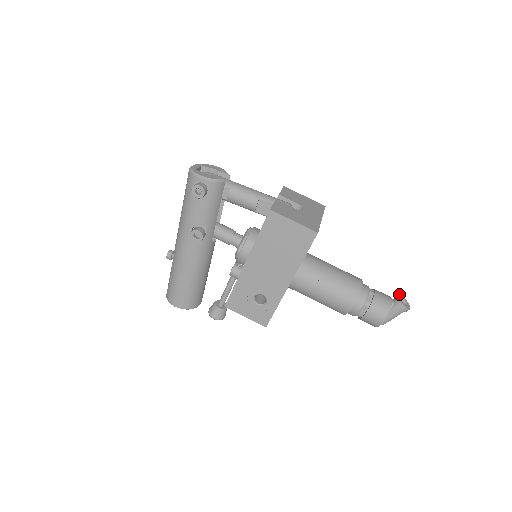
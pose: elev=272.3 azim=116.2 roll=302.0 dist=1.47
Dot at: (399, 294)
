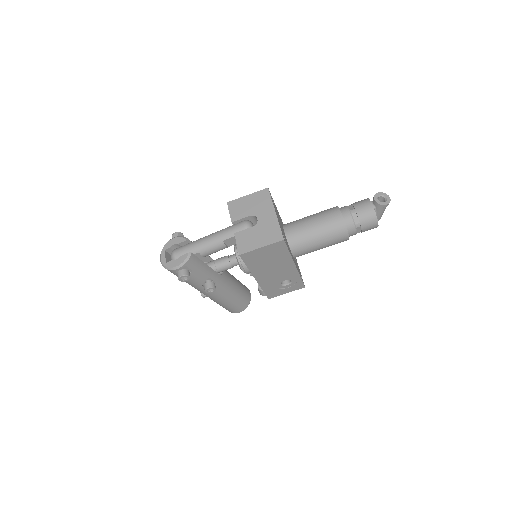
Dot at: (374, 196)
